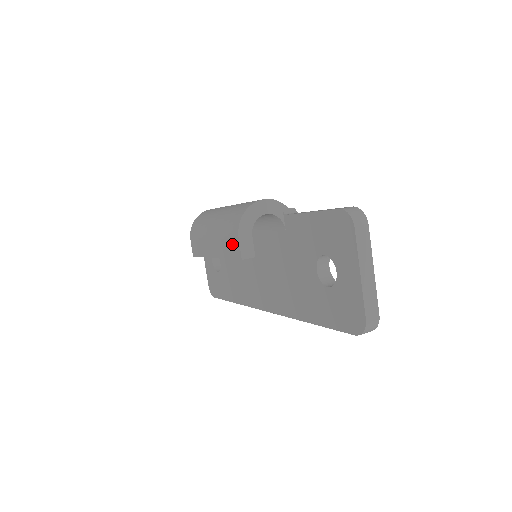
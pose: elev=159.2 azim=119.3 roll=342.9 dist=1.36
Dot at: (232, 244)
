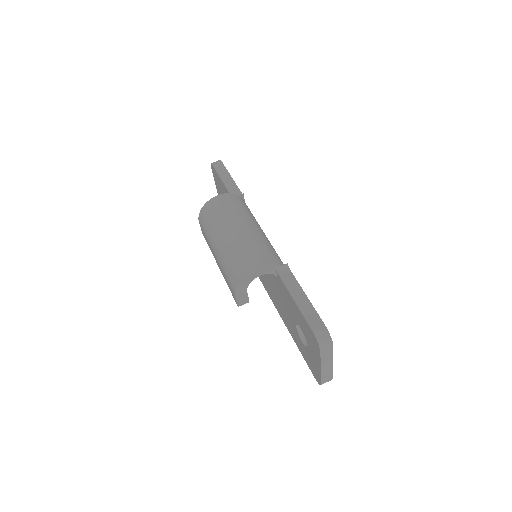
Dot at: (231, 290)
